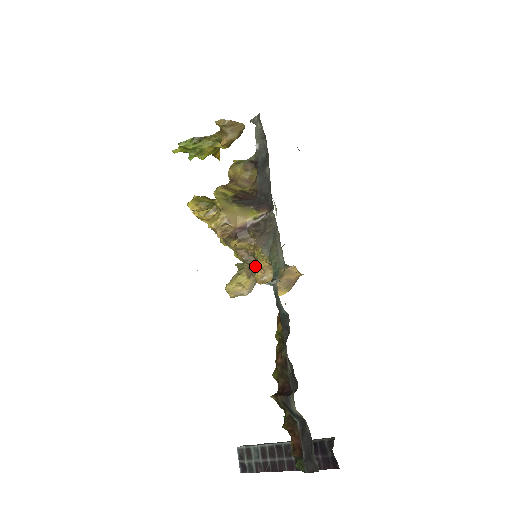
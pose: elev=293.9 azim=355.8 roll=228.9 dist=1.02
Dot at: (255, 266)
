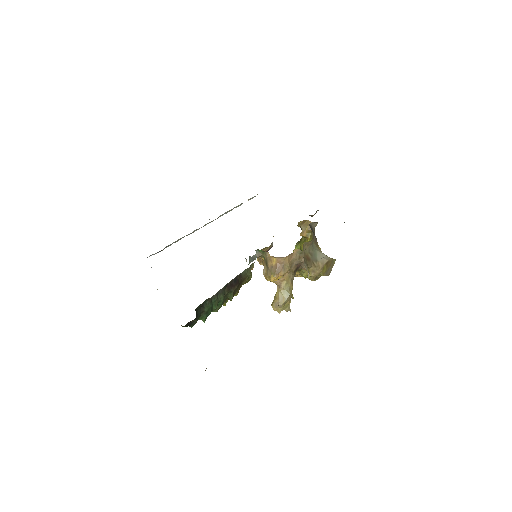
Dot at: occluded
